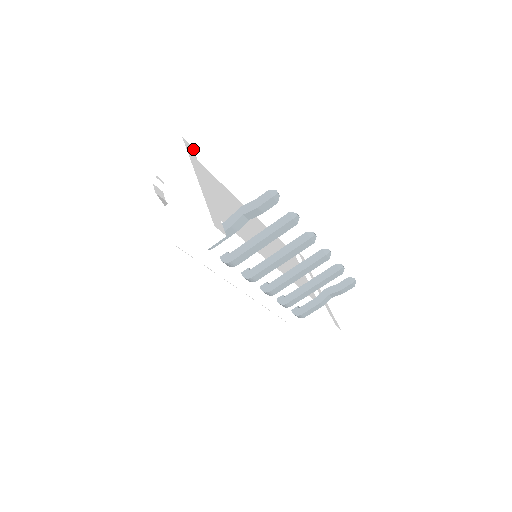
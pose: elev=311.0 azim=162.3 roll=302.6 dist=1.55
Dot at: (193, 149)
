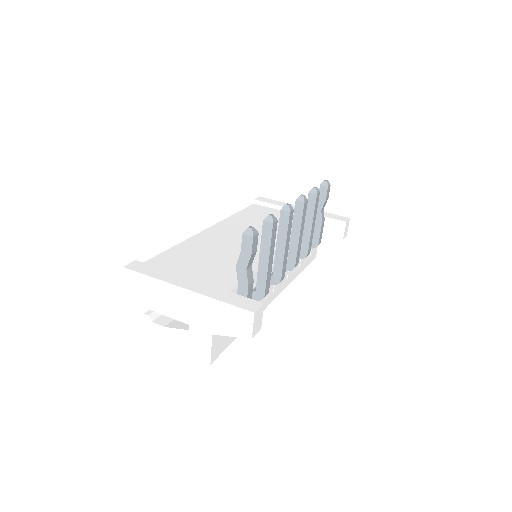
Dot at: (138, 262)
